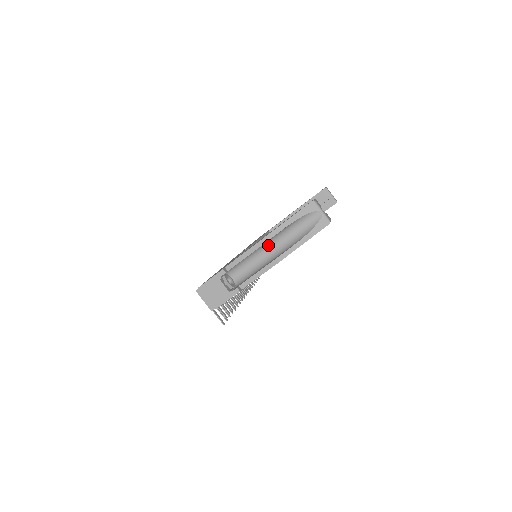
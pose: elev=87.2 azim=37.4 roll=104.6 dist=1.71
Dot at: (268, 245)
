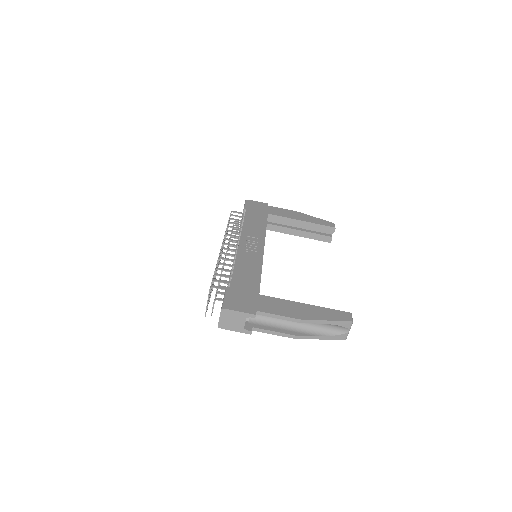
Dot at: occluded
